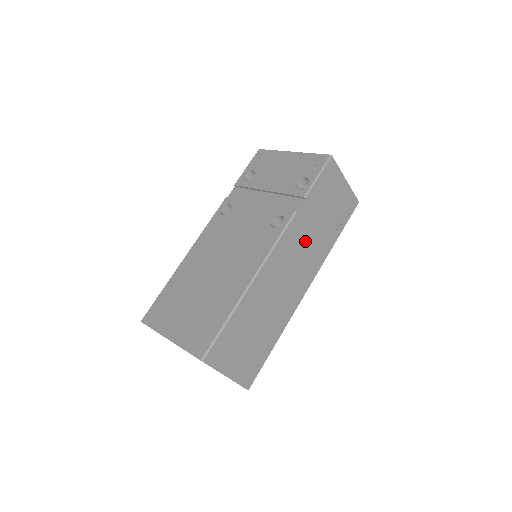
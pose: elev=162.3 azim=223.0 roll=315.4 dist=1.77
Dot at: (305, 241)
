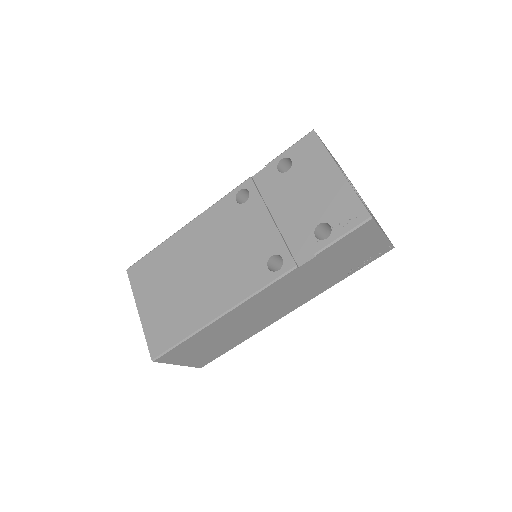
Dot at: (301, 284)
